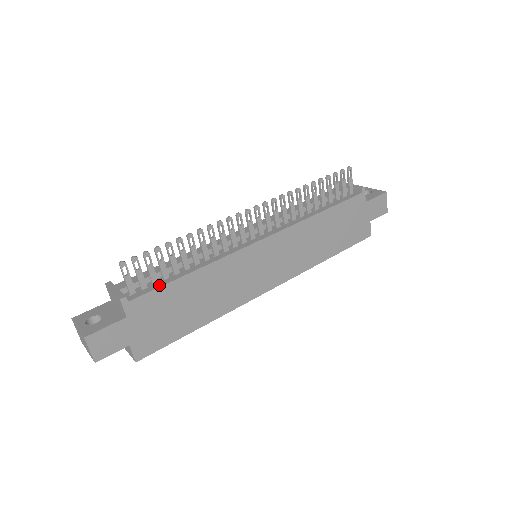
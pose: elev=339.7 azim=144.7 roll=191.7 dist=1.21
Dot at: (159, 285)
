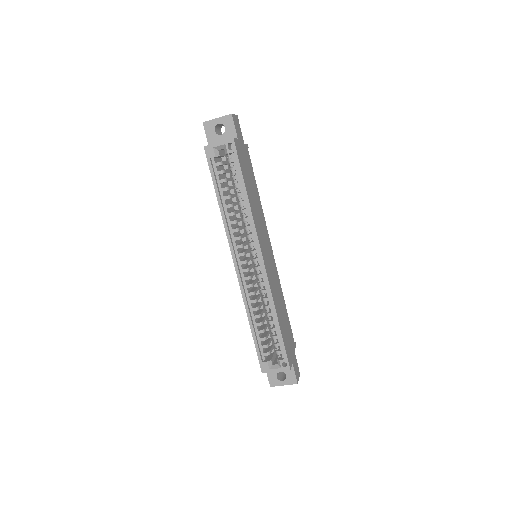
Dot at: occluded
